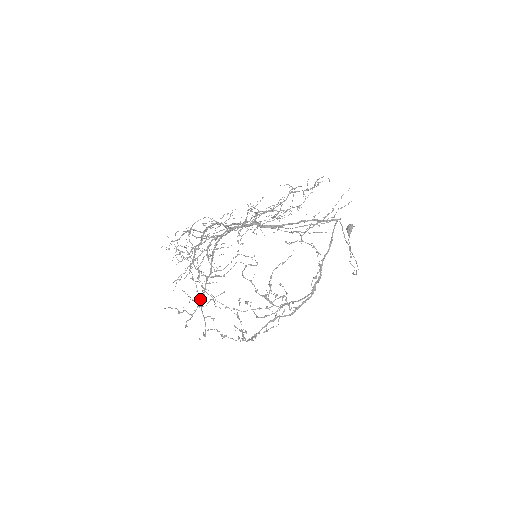
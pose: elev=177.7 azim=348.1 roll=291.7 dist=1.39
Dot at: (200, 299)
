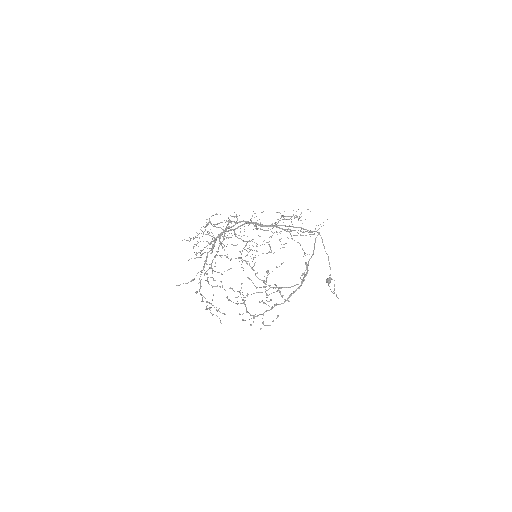
Dot at: occluded
